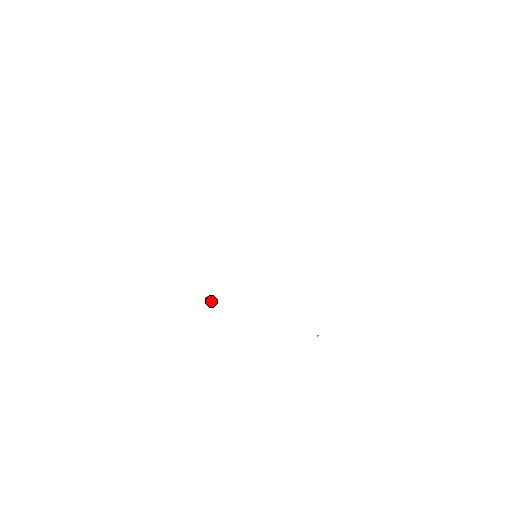
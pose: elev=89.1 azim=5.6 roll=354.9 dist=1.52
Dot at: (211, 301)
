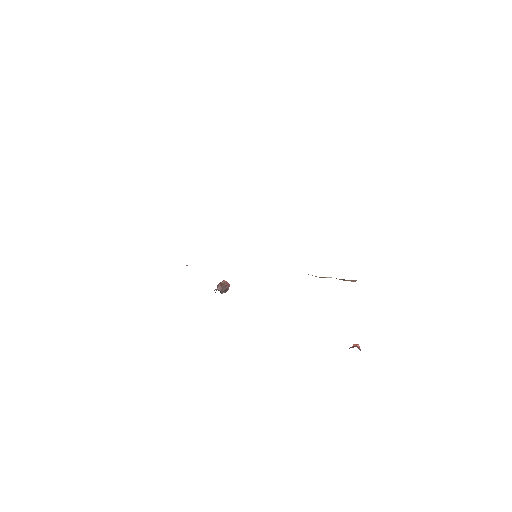
Dot at: (221, 291)
